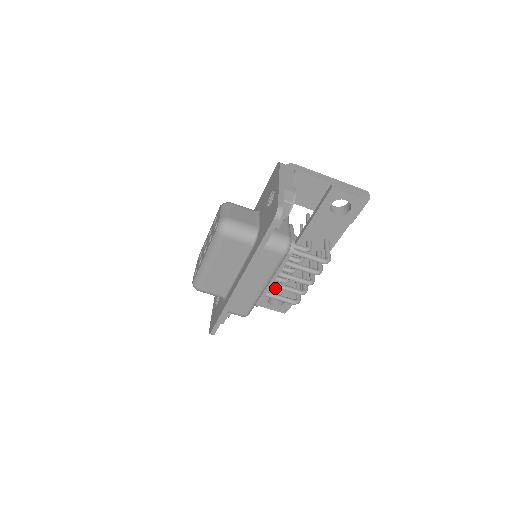
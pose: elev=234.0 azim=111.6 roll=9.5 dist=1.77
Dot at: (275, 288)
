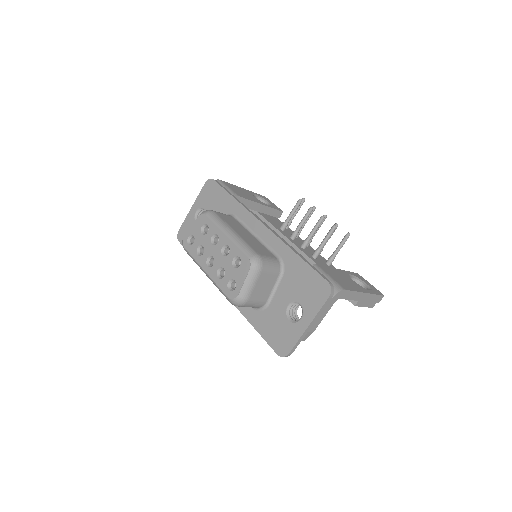
Dot at: occluded
